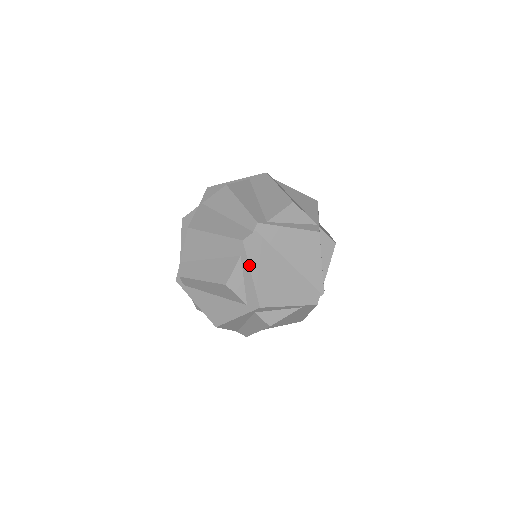
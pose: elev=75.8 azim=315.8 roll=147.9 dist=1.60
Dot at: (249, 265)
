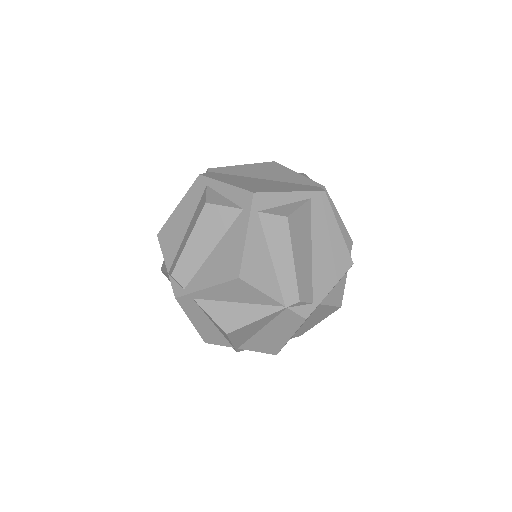
Dot at: (218, 181)
